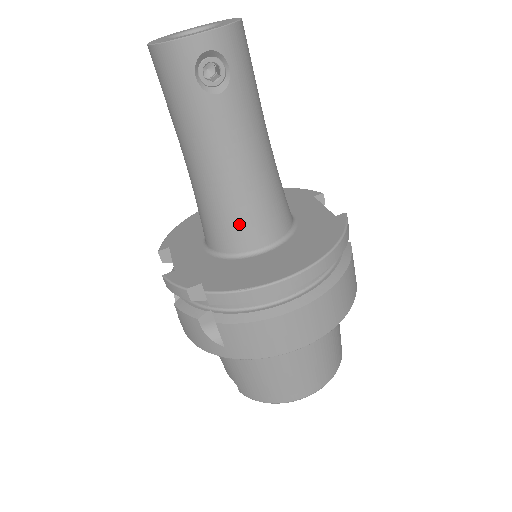
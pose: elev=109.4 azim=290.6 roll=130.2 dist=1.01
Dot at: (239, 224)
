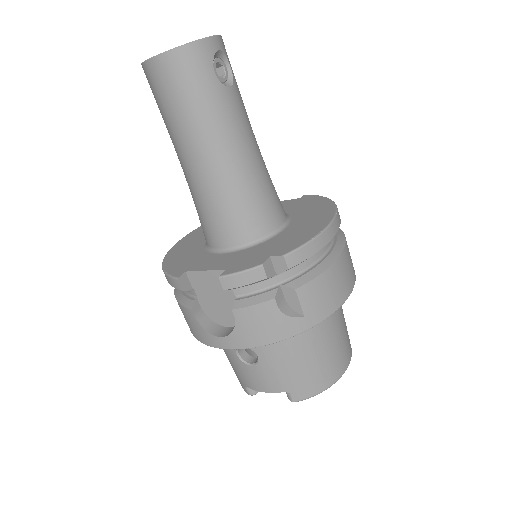
Dot at: (264, 204)
